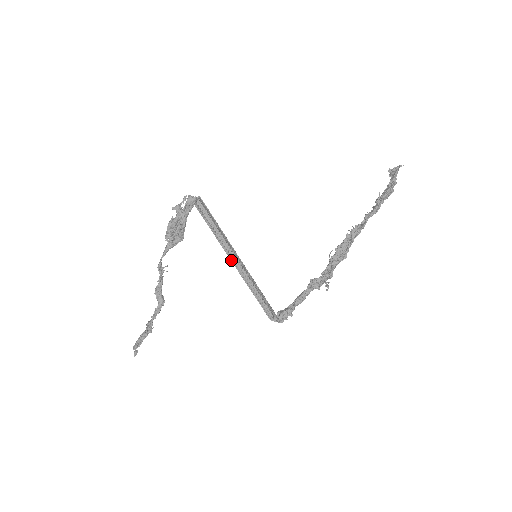
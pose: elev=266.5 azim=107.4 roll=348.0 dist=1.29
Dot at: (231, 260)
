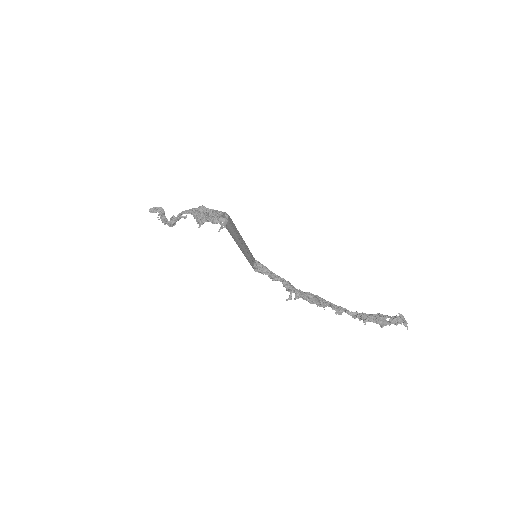
Dot at: occluded
